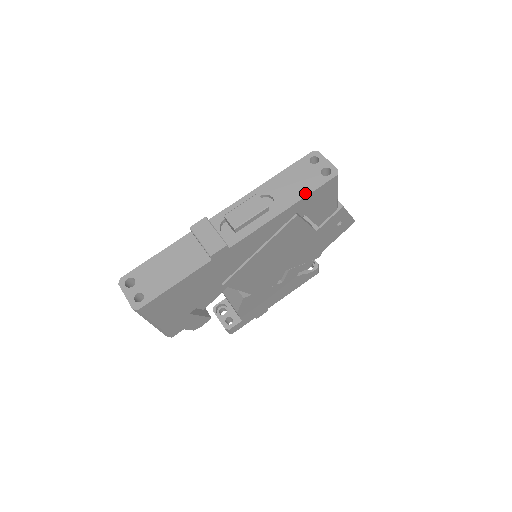
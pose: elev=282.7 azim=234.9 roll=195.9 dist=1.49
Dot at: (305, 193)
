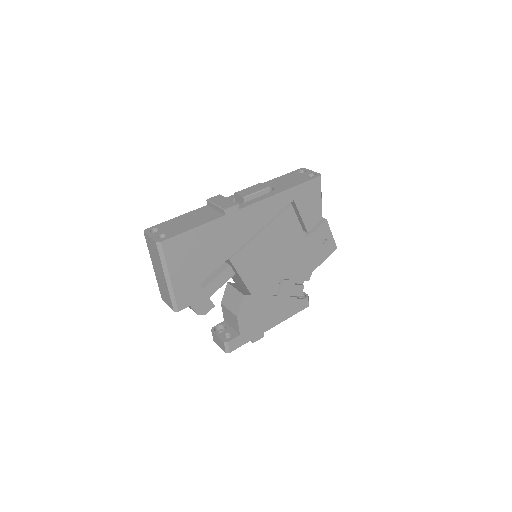
Dot at: (297, 184)
